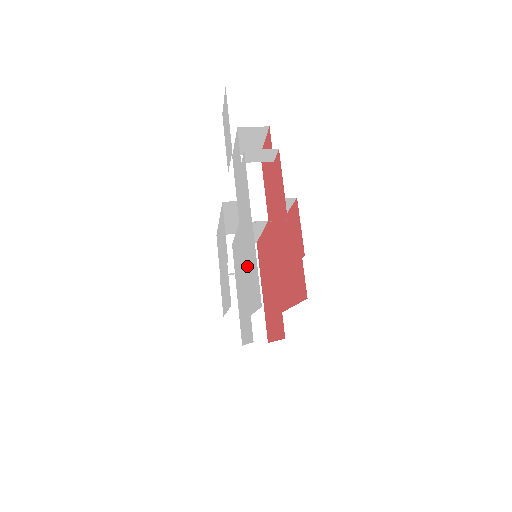
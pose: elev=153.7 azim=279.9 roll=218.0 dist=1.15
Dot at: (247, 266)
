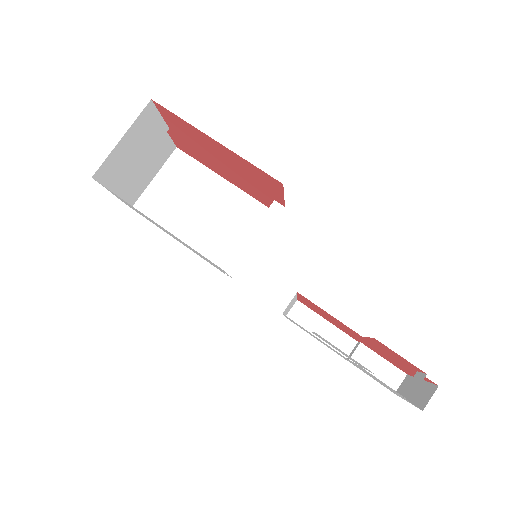
Dot at: occluded
